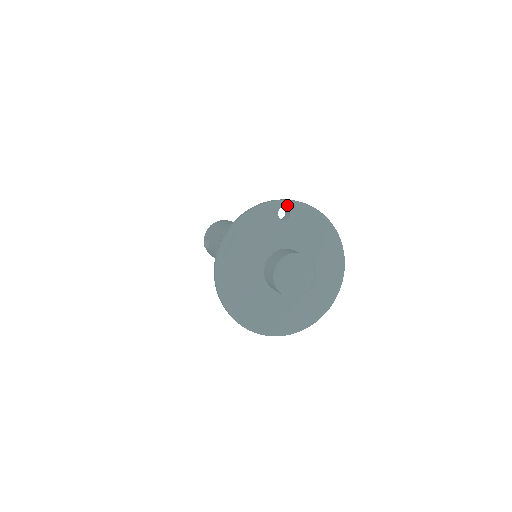
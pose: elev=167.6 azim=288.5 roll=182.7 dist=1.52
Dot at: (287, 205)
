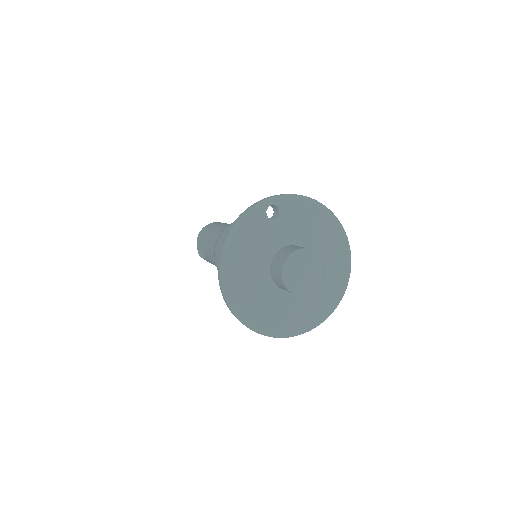
Dot at: (273, 203)
